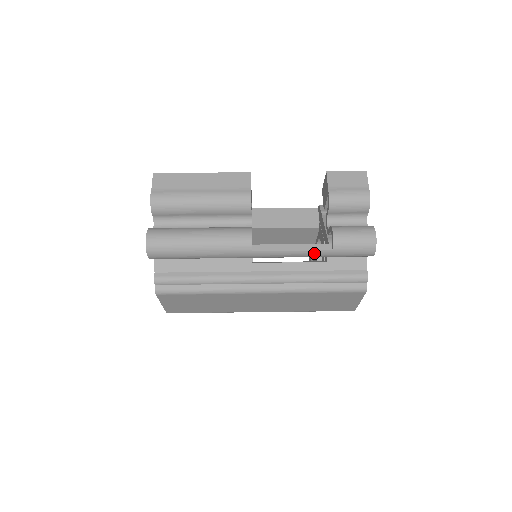
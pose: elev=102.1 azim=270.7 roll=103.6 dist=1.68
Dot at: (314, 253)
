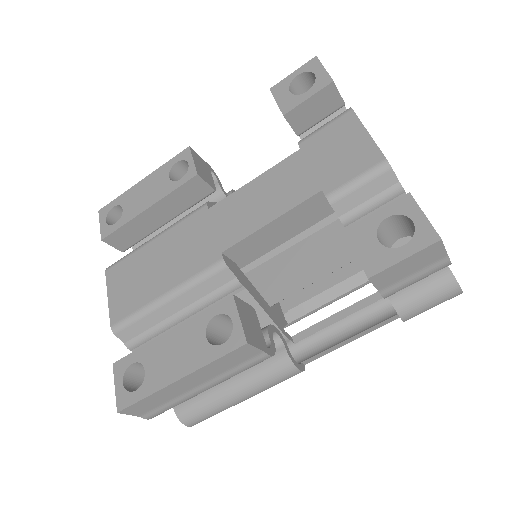
Dot at: occluded
